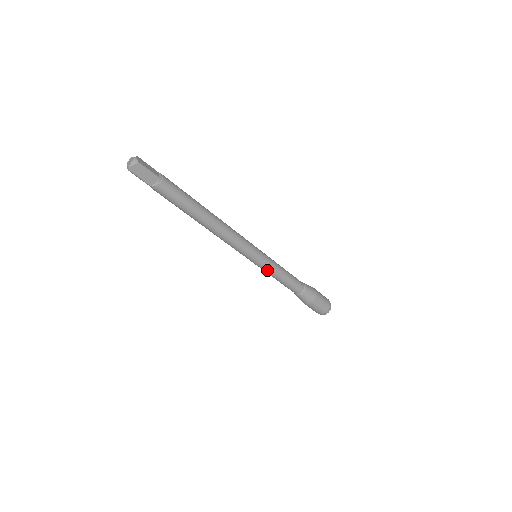
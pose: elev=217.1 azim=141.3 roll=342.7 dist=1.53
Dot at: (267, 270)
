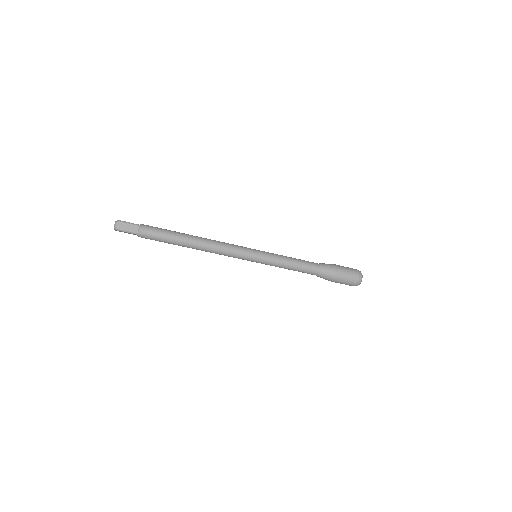
Dot at: (270, 265)
